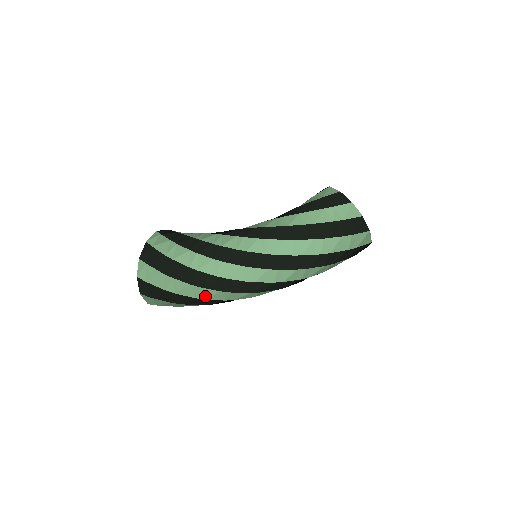
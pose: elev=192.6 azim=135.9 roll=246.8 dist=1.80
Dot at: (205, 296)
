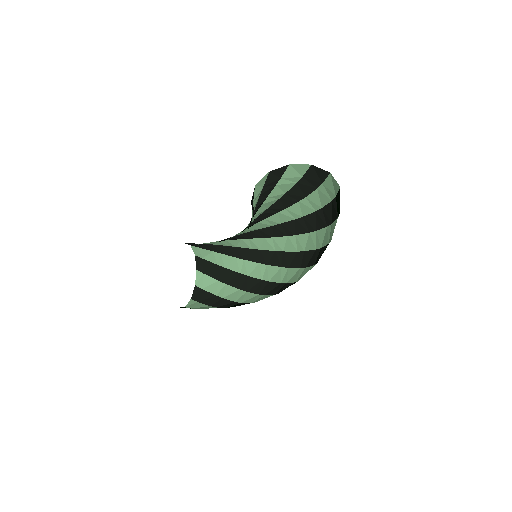
Dot at: (243, 300)
